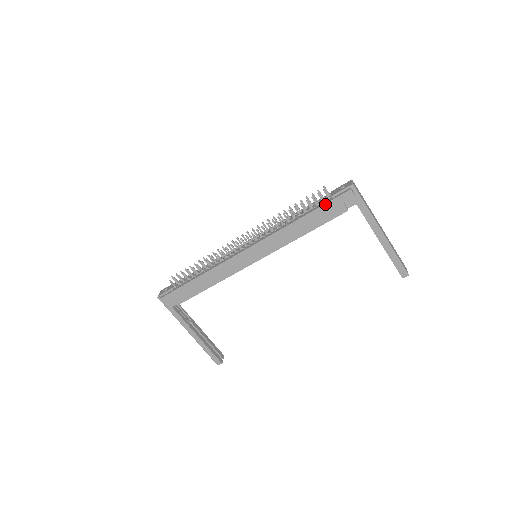
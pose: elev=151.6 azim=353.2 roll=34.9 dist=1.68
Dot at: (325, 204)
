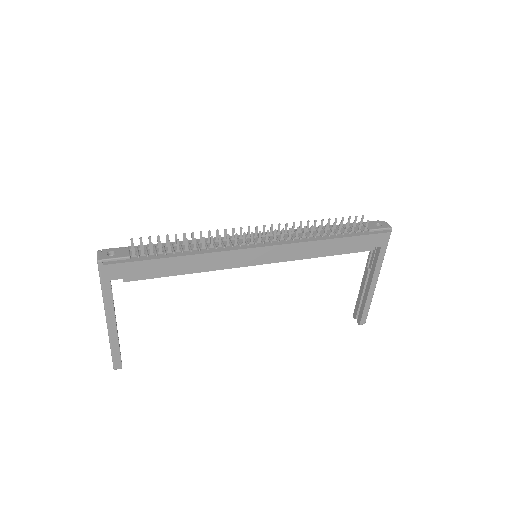
Dot at: (363, 235)
